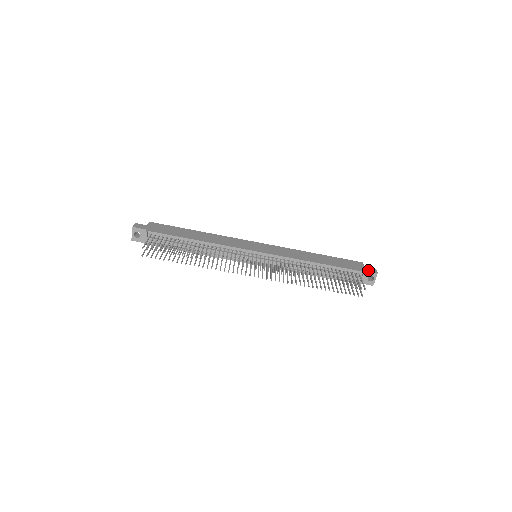
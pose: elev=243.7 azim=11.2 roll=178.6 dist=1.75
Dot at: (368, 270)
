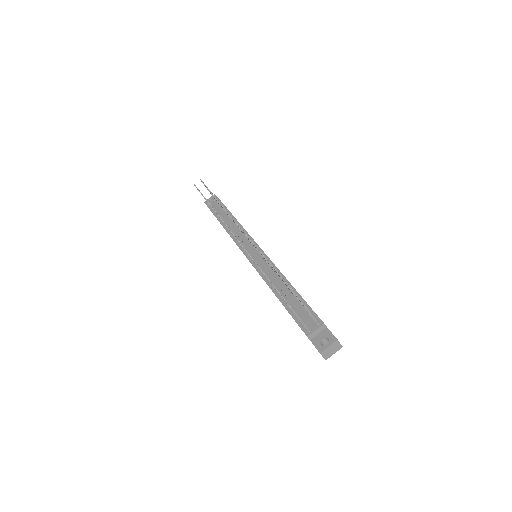
Dot at: occluded
